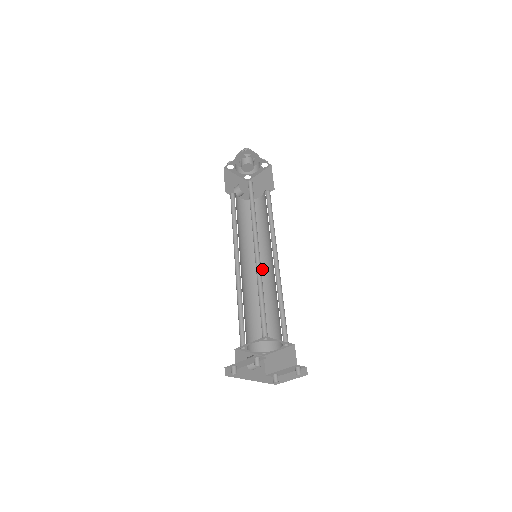
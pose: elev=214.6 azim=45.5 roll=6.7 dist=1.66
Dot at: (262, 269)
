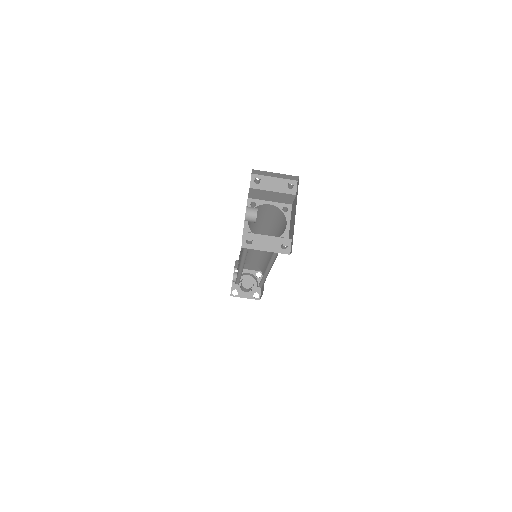
Dot at: occluded
